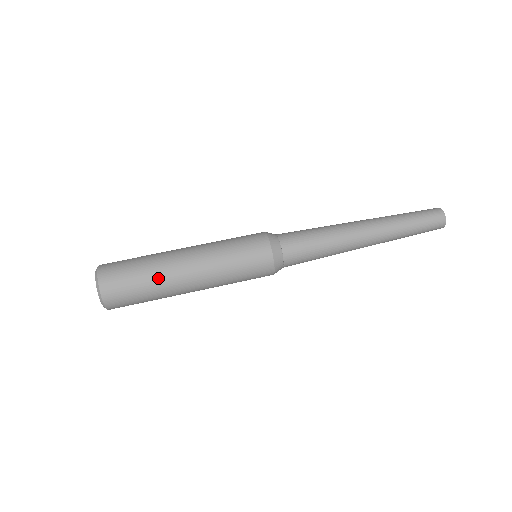
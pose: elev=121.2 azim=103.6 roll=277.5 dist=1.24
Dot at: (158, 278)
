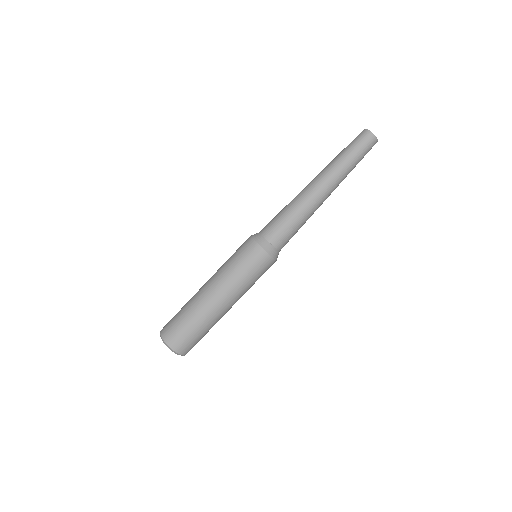
Dot at: (196, 312)
